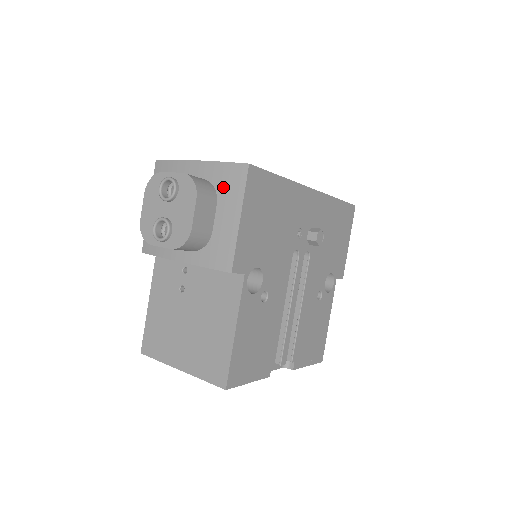
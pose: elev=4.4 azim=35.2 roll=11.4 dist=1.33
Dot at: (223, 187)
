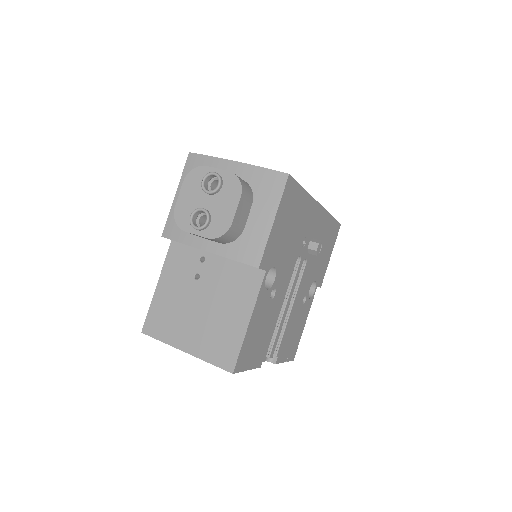
Dot at: (261, 190)
